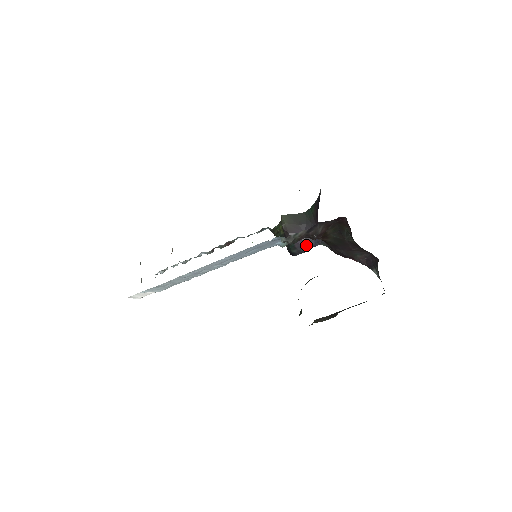
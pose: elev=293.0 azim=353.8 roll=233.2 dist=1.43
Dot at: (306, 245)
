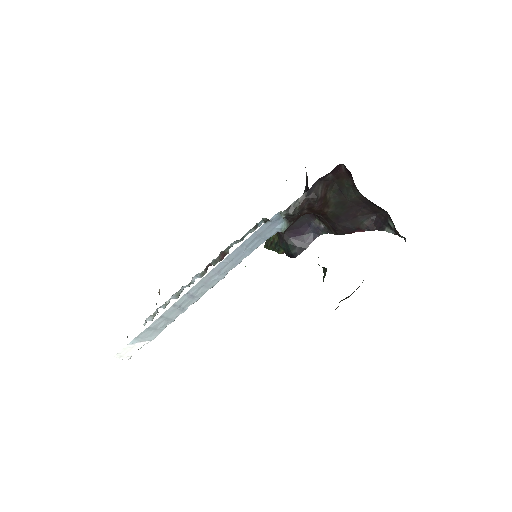
Dot at: (305, 240)
